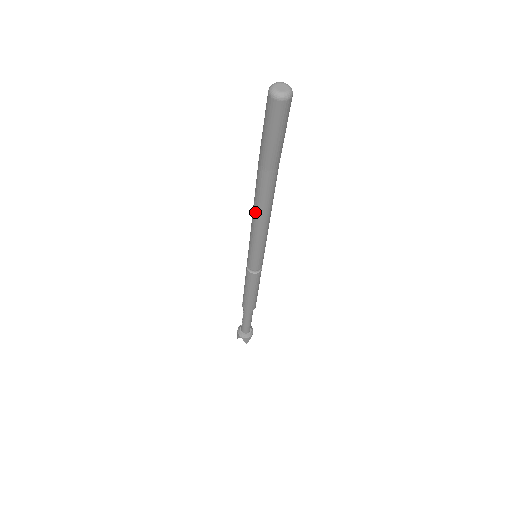
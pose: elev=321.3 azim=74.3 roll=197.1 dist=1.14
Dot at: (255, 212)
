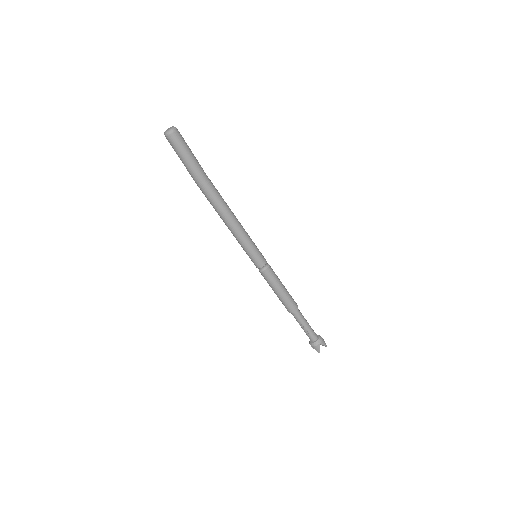
Dot at: (226, 217)
